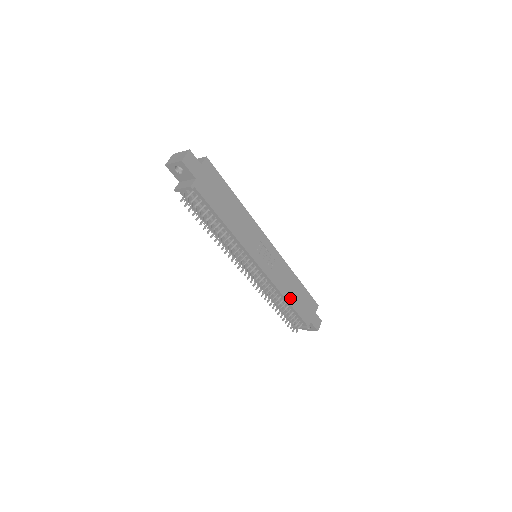
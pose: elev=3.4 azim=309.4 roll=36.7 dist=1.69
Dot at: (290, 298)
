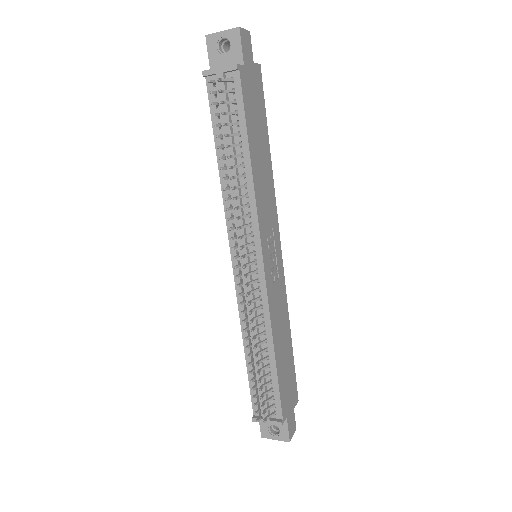
Dot at: (278, 352)
